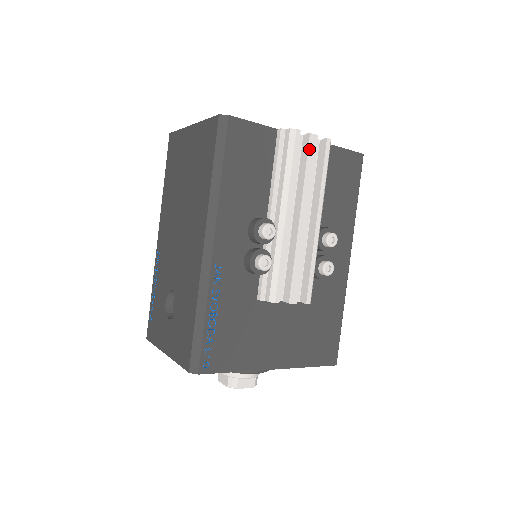
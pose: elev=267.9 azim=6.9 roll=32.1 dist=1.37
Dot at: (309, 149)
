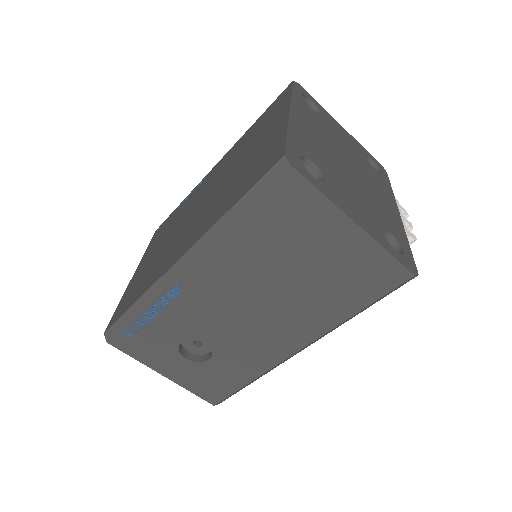
Dot at: occluded
